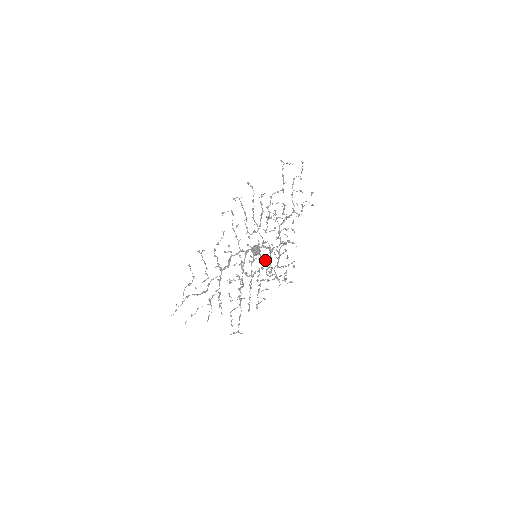
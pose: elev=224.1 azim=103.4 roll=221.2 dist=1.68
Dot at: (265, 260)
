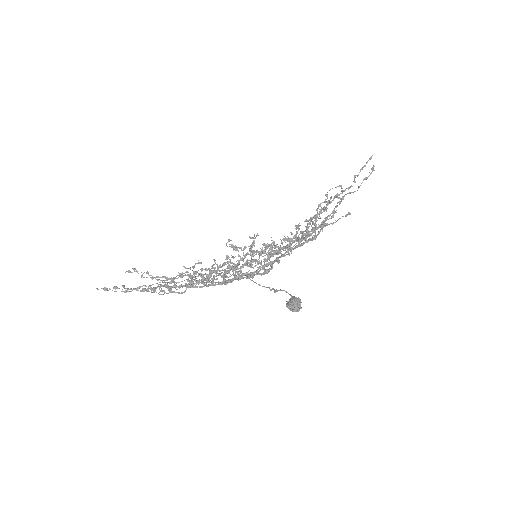
Dot at: (276, 290)
